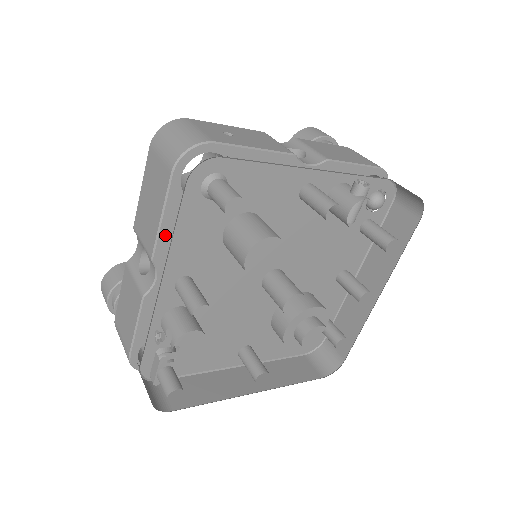
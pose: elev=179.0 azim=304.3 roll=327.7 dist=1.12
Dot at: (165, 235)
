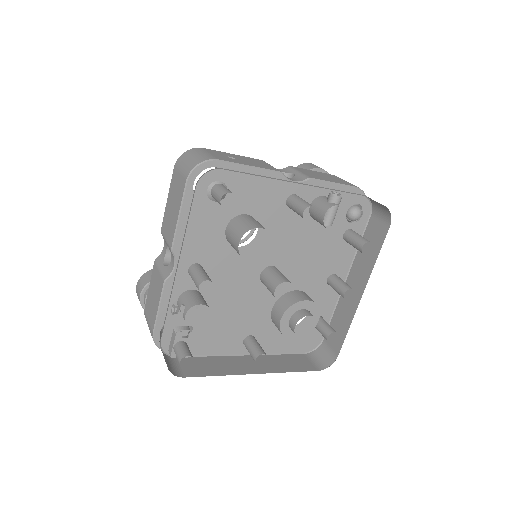
Dot at: (182, 230)
